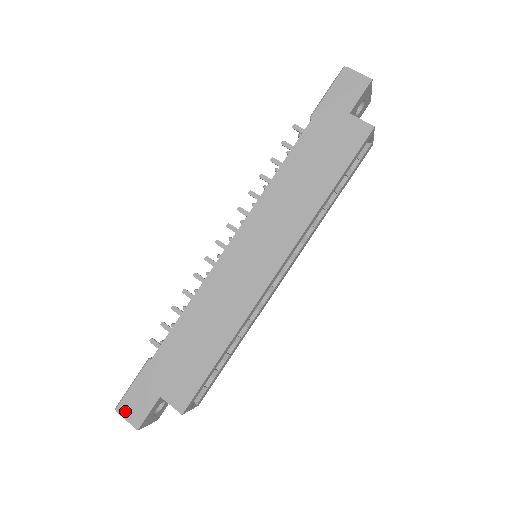
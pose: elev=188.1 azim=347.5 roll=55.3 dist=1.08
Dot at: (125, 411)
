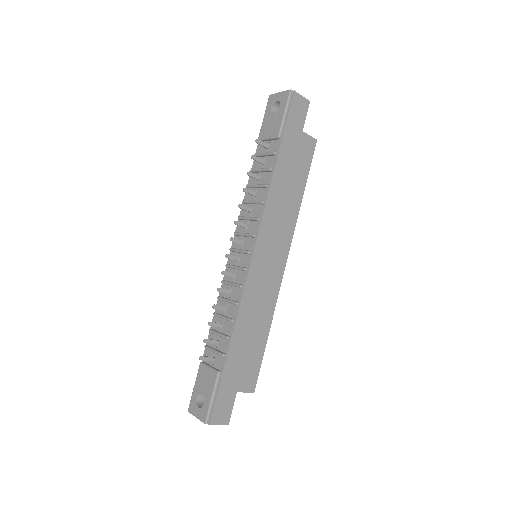
Dot at: (216, 420)
